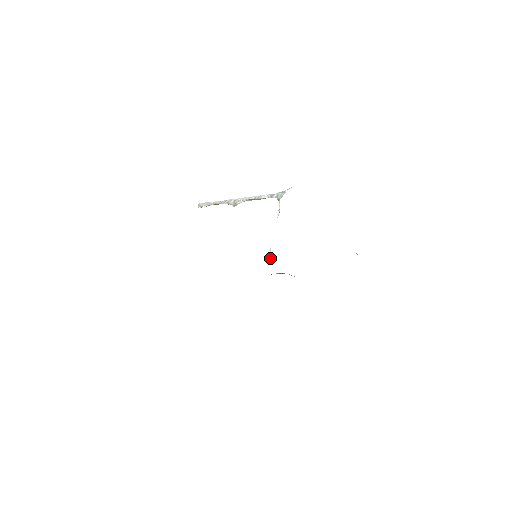
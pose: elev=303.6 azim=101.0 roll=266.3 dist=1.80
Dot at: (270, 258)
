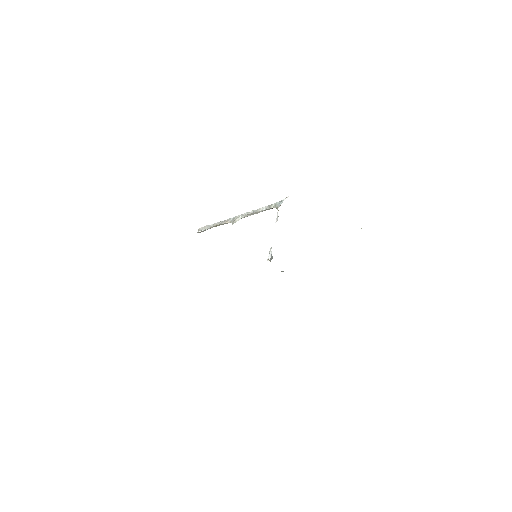
Dot at: (271, 256)
